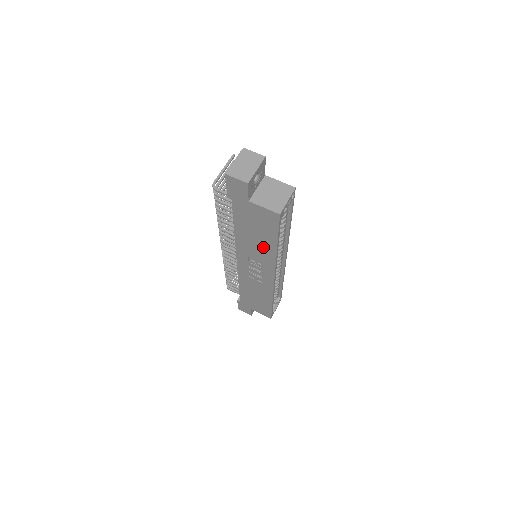
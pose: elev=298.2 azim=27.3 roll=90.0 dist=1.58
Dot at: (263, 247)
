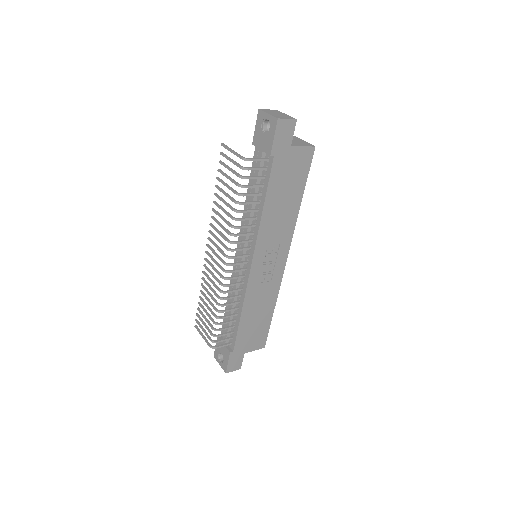
Dot at: (288, 212)
